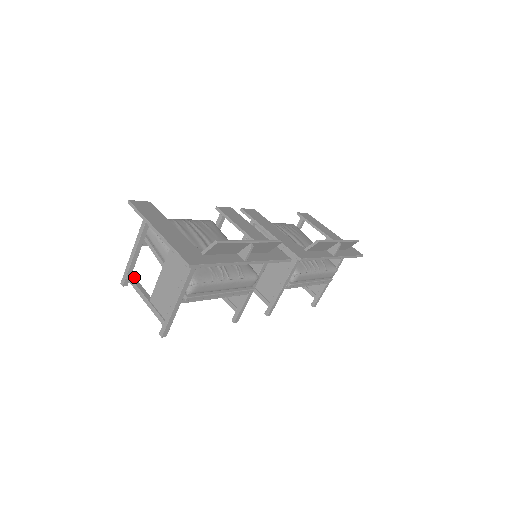
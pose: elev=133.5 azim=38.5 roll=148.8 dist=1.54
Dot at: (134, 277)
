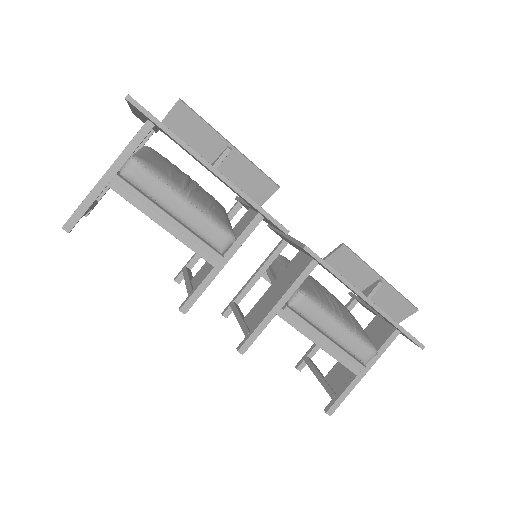
Dot at: (97, 201)
